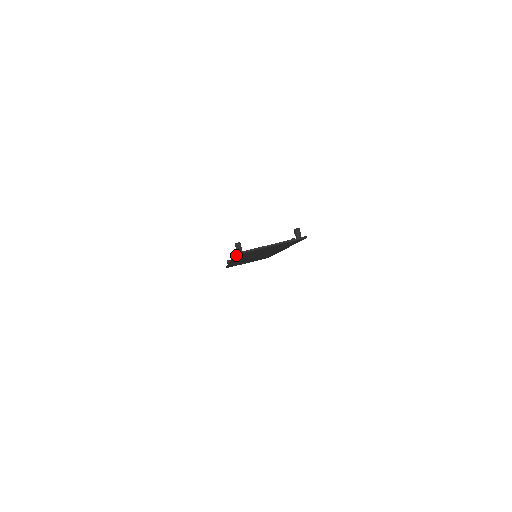
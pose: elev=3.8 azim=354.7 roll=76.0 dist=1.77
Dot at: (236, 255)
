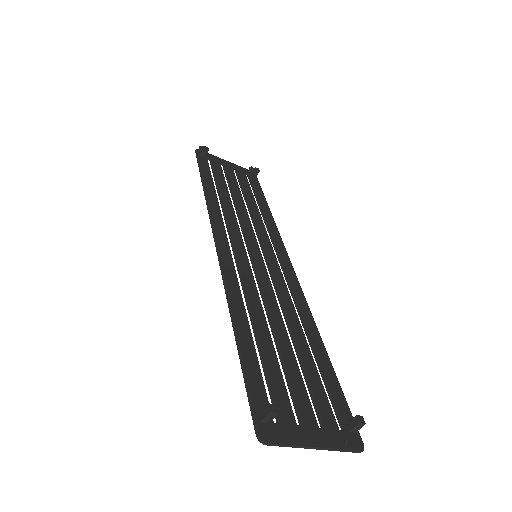
Dot at: (257, 424)
